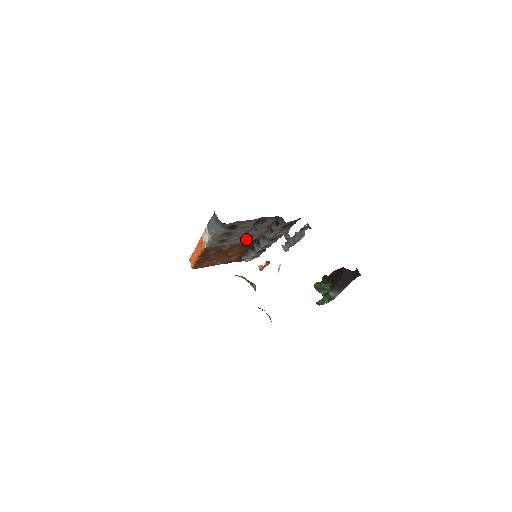
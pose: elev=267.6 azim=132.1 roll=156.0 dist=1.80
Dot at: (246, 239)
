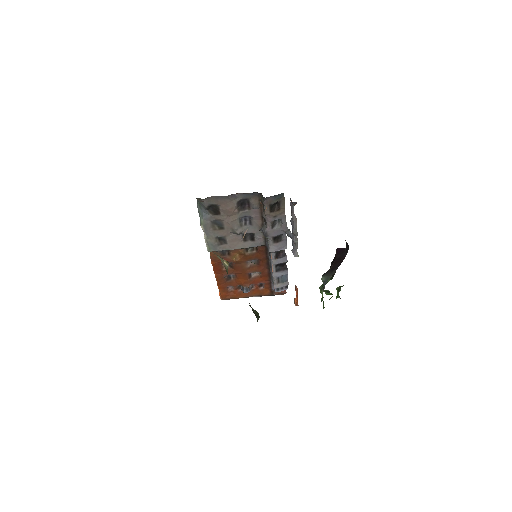
Dot at: (250, 242)
